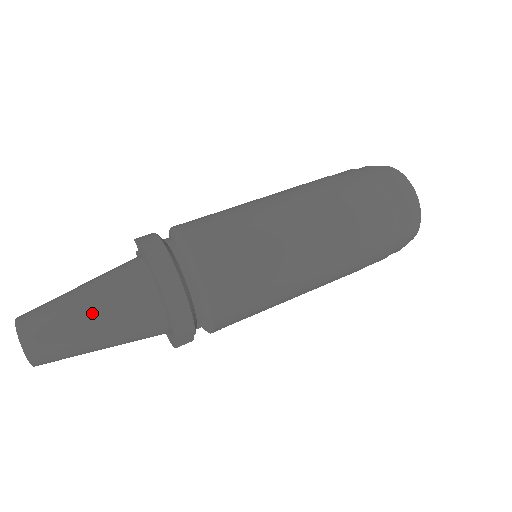
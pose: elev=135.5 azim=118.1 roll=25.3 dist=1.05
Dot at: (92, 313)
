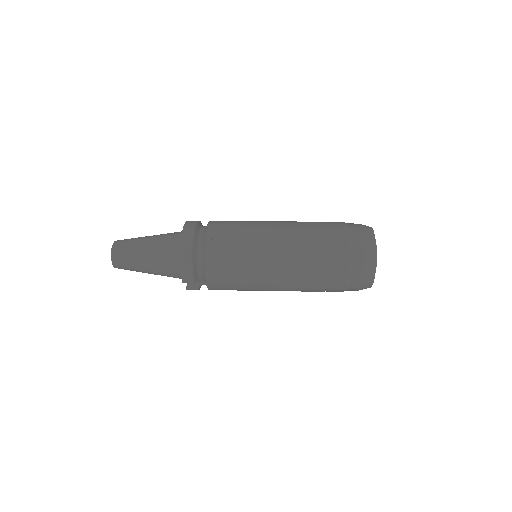
Dot at: (147, 250)
